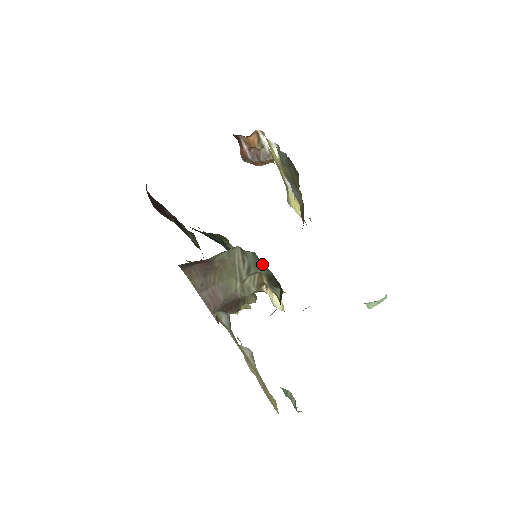
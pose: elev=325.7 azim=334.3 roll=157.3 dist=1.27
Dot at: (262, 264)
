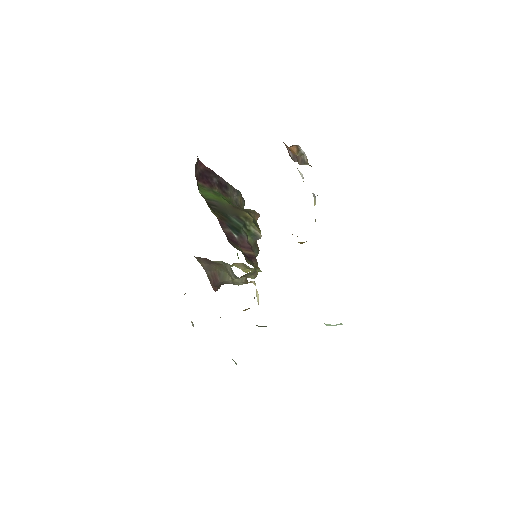
Dot at: occluded
